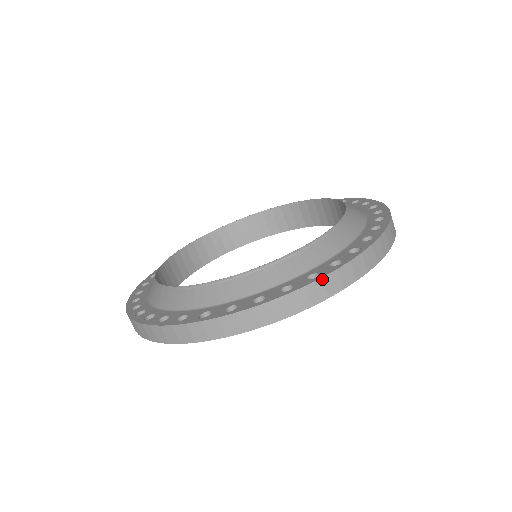
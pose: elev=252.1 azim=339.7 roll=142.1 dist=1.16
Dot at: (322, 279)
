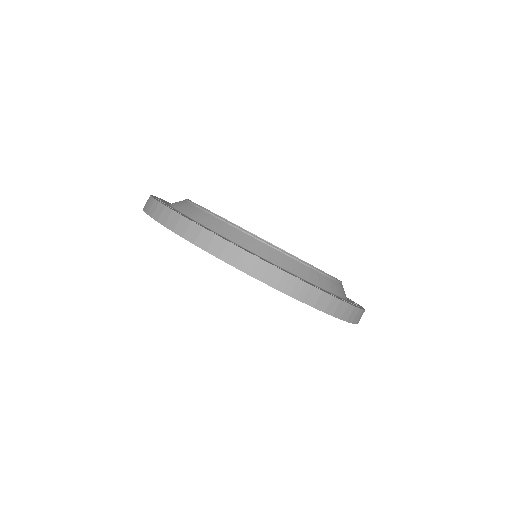
Dot at: (341, 301)
